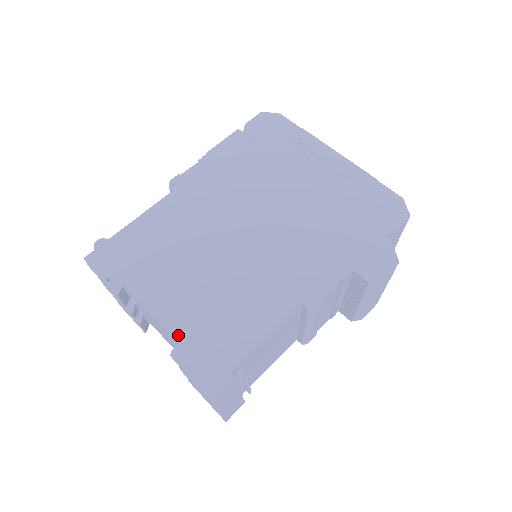
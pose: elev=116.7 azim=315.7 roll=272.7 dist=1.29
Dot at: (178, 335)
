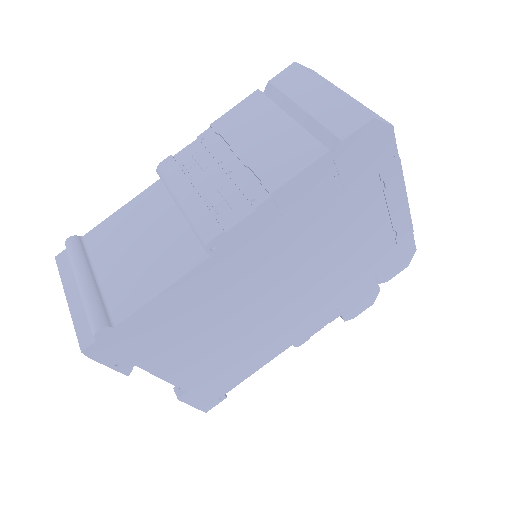
Dot at: (187, 387)
